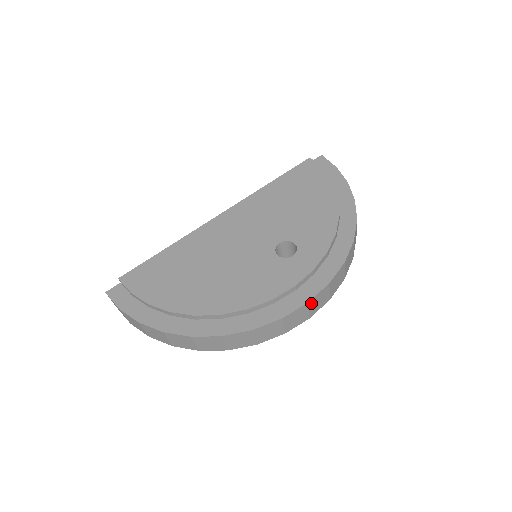
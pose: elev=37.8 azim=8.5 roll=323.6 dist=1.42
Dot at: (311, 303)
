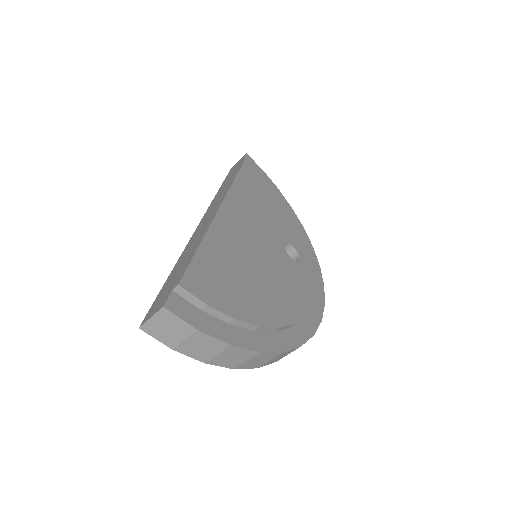
Dot at: occluded
